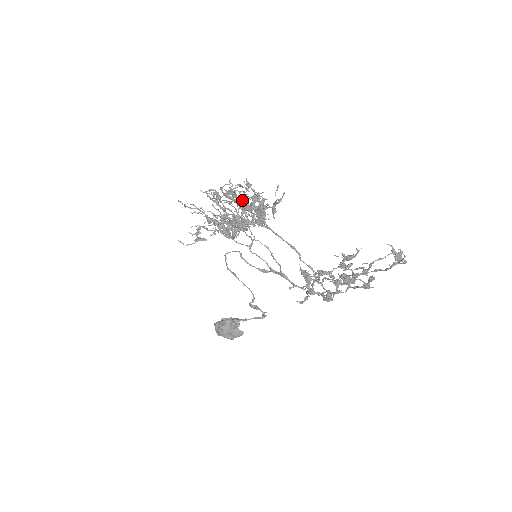
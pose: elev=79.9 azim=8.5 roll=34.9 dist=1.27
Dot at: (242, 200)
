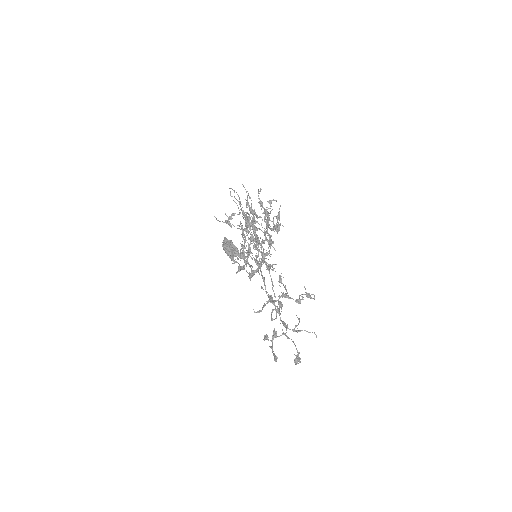
Dot at: (267, 225)
